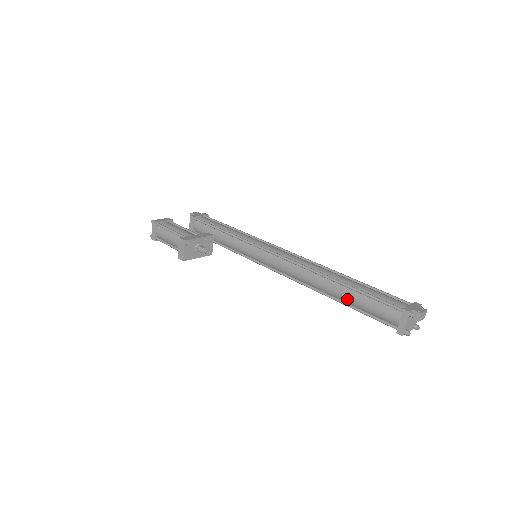
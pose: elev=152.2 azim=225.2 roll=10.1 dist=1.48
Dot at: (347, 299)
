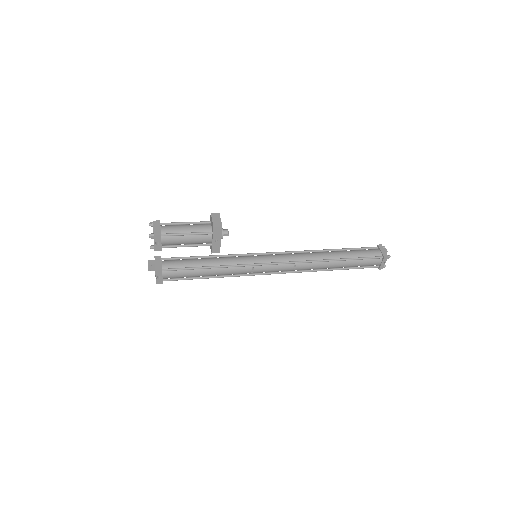
Dot at: (344, 255)
